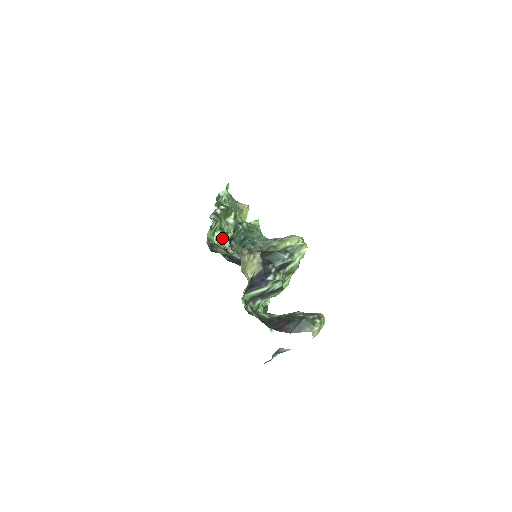
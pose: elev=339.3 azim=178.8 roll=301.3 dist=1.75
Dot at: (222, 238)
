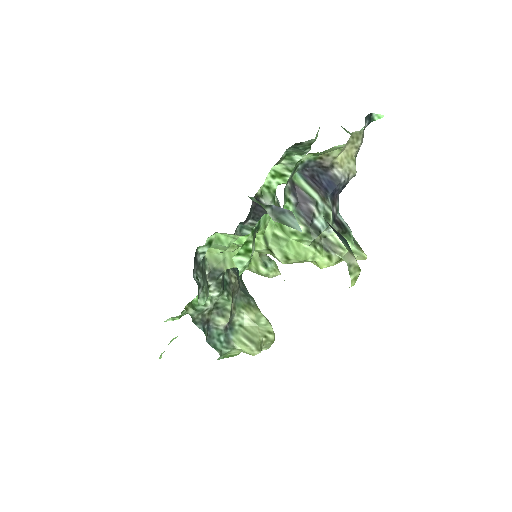
Dot at: (270, 193)
